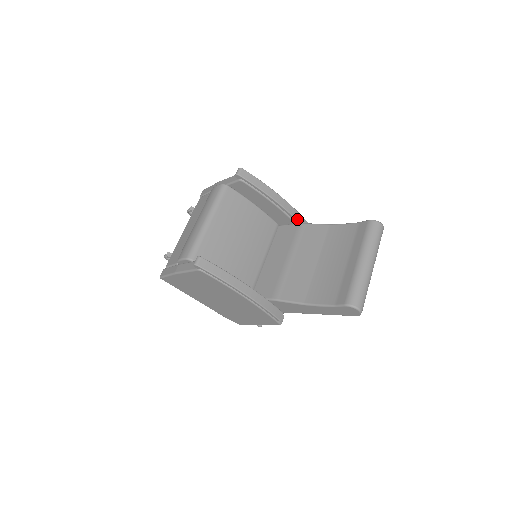
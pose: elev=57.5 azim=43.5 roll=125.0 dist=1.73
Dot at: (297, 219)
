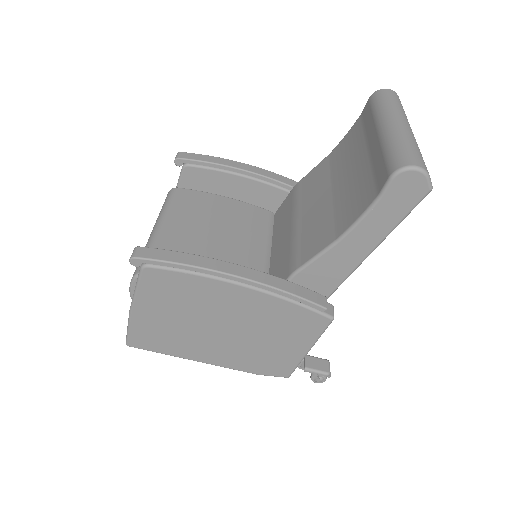
Dot at: (289, 184)
